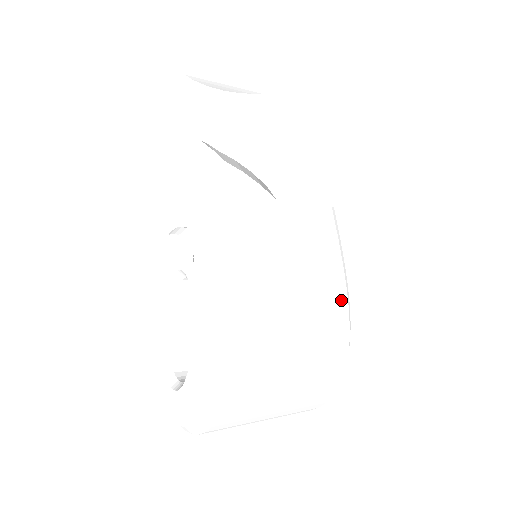
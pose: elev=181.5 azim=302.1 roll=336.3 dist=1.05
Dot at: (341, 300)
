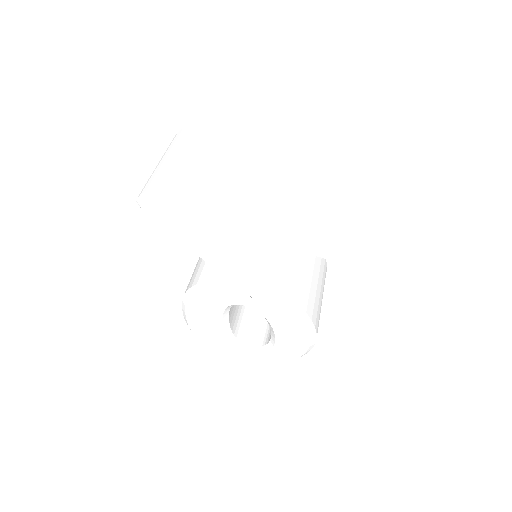
Dot at: occluded
